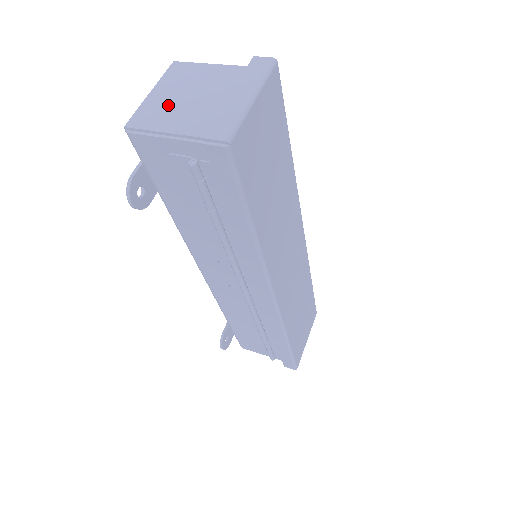
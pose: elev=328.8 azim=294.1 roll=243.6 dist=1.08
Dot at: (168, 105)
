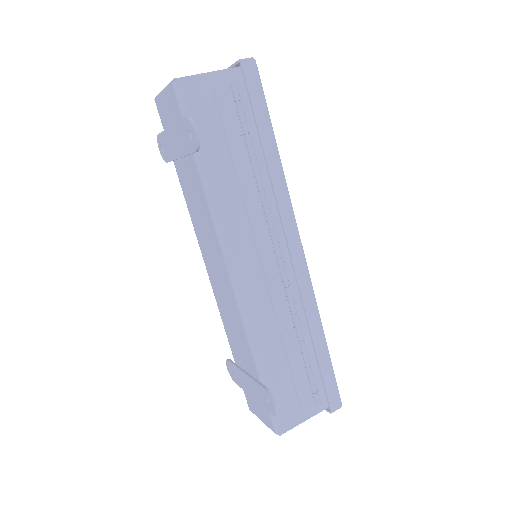
Dot at: occluded
